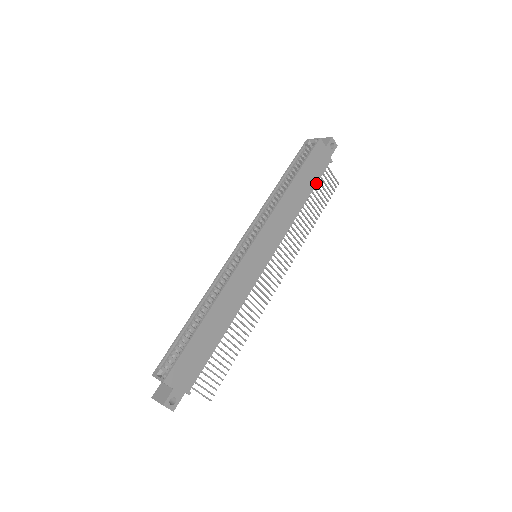
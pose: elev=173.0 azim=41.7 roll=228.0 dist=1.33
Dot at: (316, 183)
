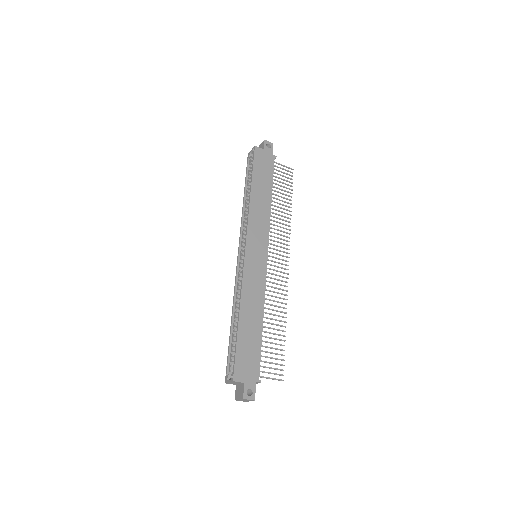
Dot at: (272, 179)
